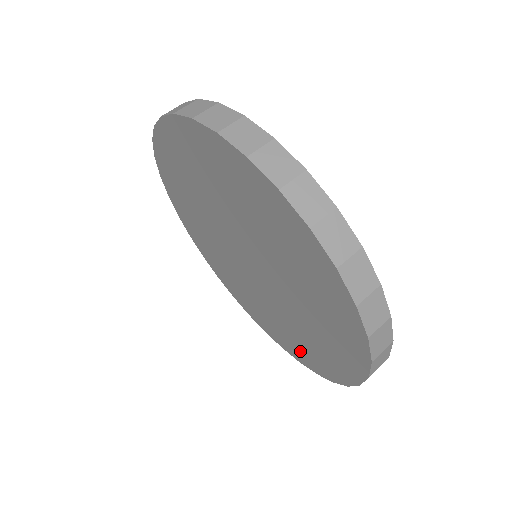
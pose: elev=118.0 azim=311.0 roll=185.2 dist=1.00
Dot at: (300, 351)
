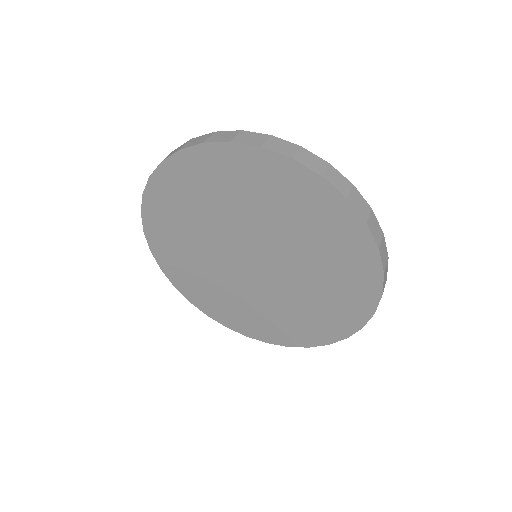
Dot at: (337, 318)
